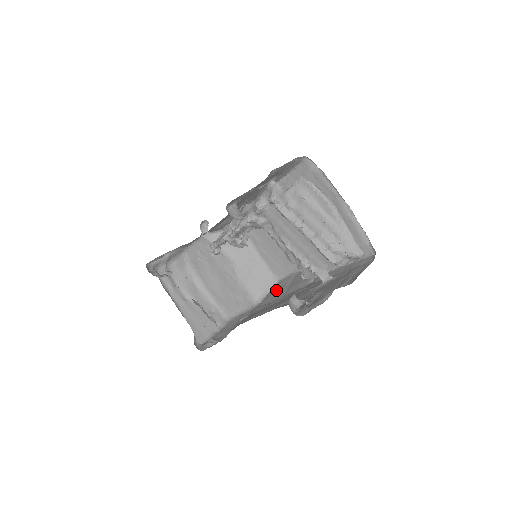
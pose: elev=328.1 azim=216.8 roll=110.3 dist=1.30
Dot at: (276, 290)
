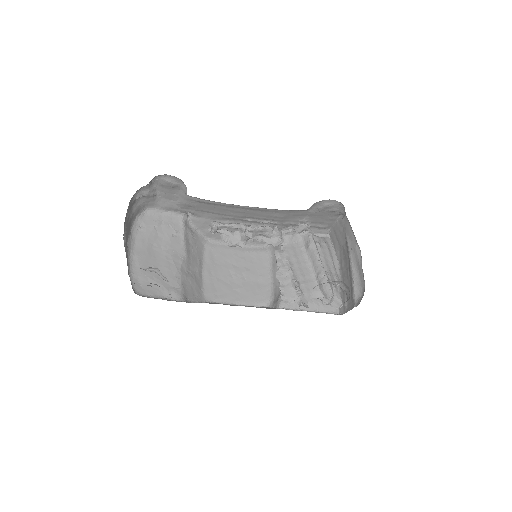
Dot at: occluded
